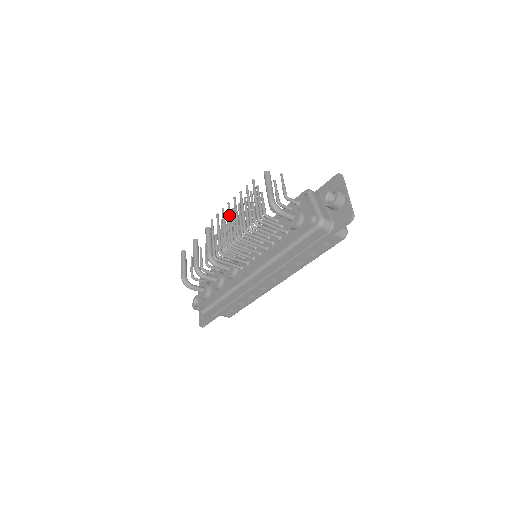
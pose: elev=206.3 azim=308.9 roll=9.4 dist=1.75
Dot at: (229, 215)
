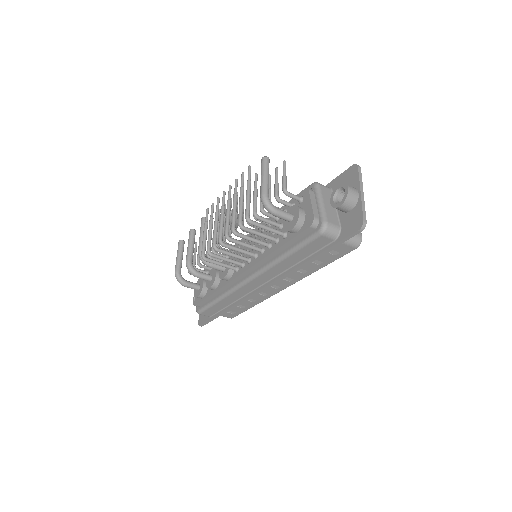
Dot at: (222, 207)
